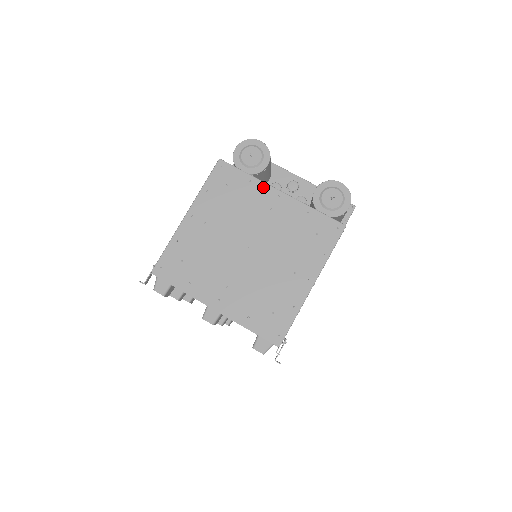
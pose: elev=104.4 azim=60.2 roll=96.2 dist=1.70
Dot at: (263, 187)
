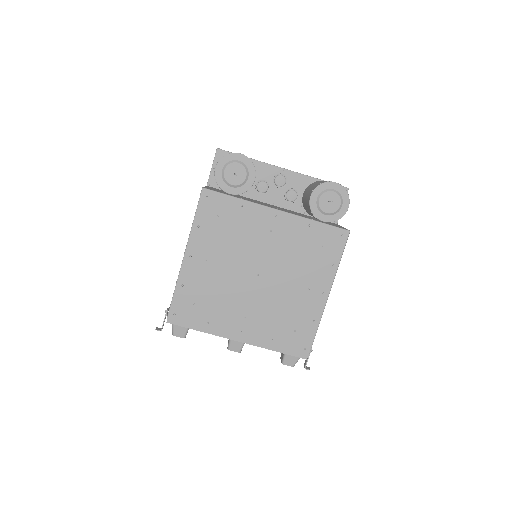
Dot at: (257, 209)
